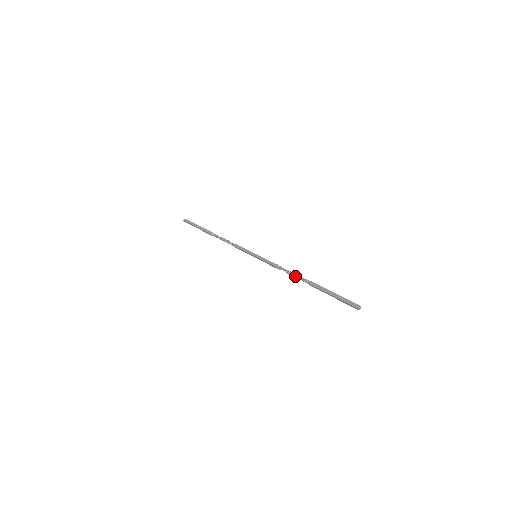
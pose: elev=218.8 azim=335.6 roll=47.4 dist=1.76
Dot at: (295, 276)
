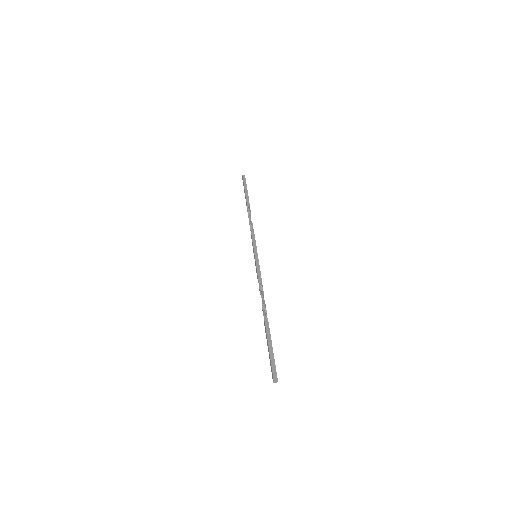
Dot at: occluded
